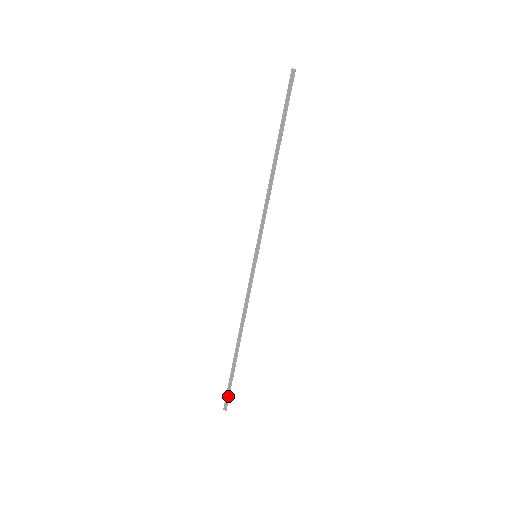
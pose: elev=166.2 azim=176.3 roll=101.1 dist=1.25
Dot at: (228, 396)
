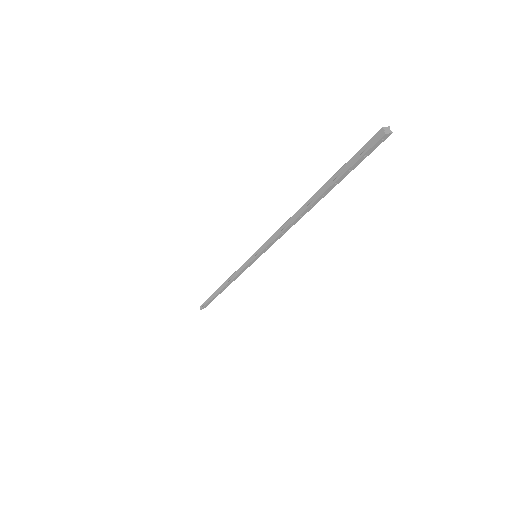
Dot at: (204, 305)
